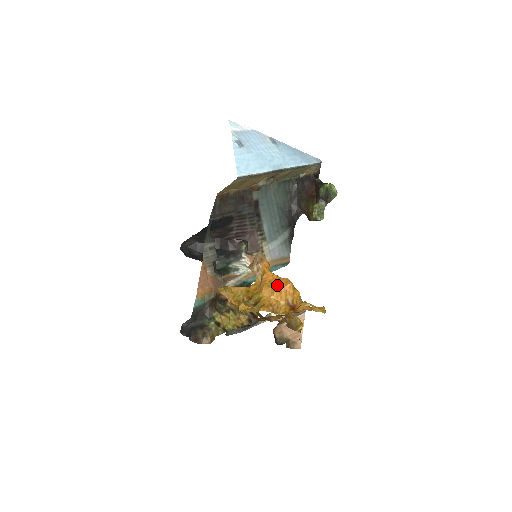
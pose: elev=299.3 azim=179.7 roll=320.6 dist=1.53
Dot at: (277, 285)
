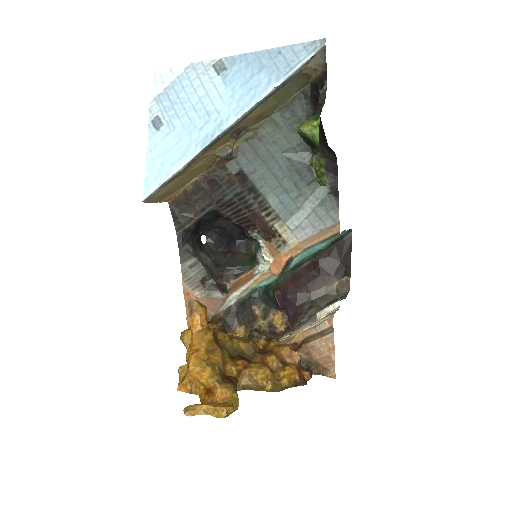
Dot at: (187, 362)
